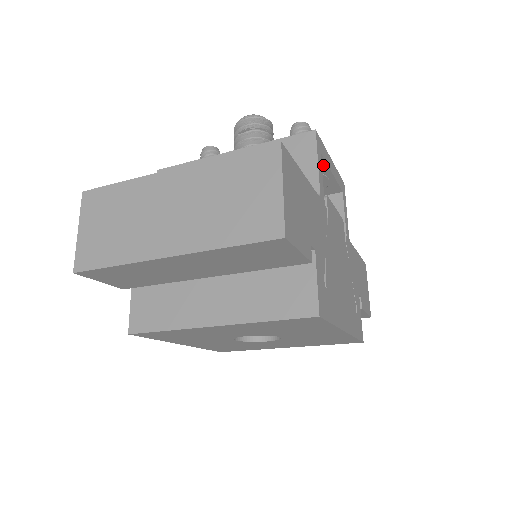
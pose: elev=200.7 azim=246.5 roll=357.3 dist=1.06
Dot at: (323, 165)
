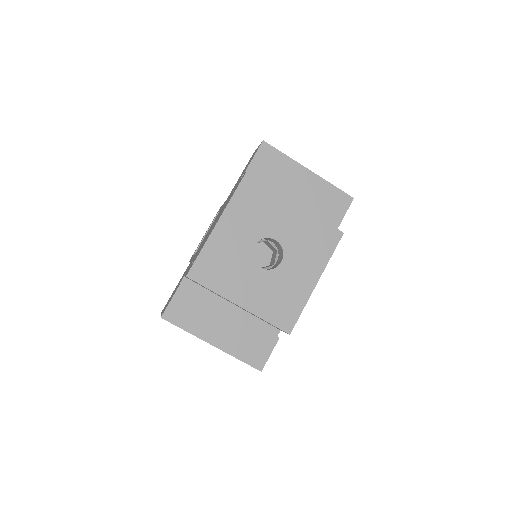
Dot at: occluded
